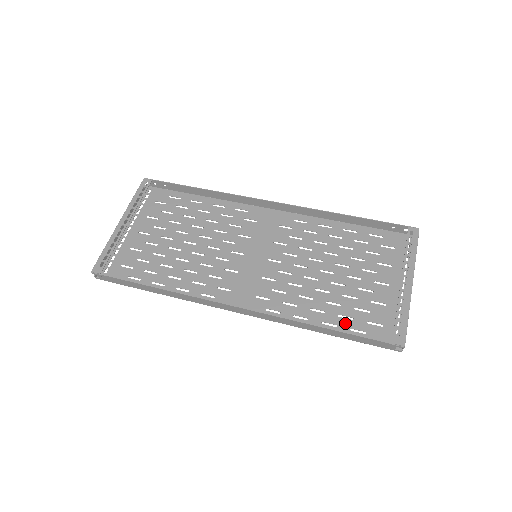
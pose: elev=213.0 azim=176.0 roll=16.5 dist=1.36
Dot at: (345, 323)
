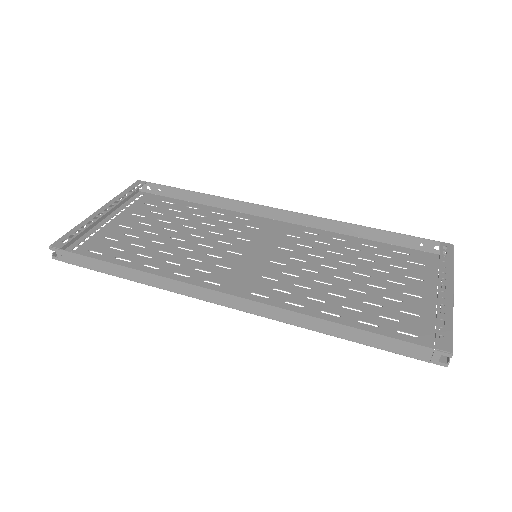
Dot at: (367, 329)
